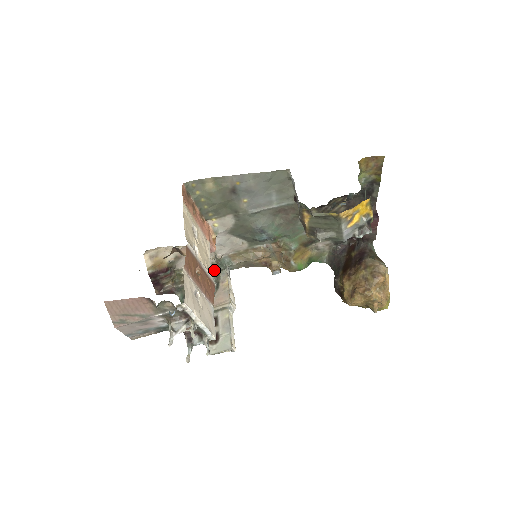
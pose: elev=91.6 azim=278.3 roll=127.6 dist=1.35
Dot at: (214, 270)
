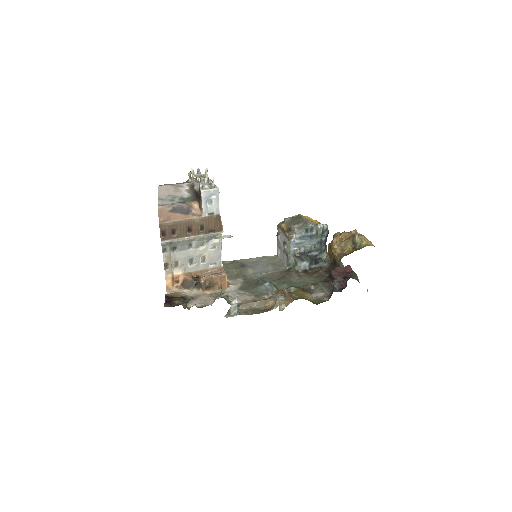
Dot at: (223, 297)
